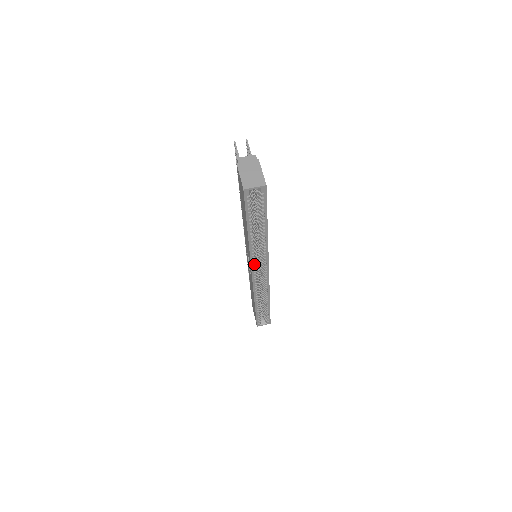
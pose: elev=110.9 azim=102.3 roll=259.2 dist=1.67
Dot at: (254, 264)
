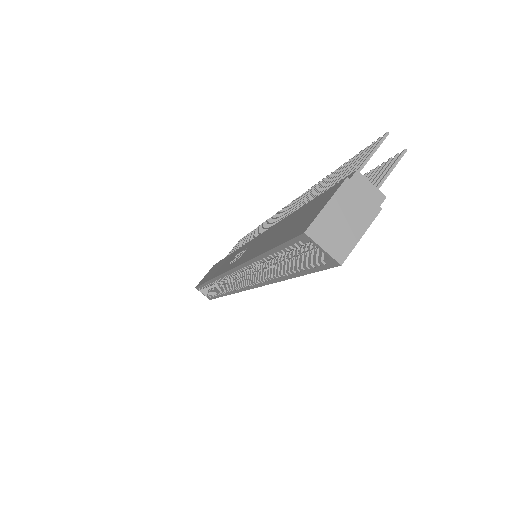
Dot at: (237, 272)
